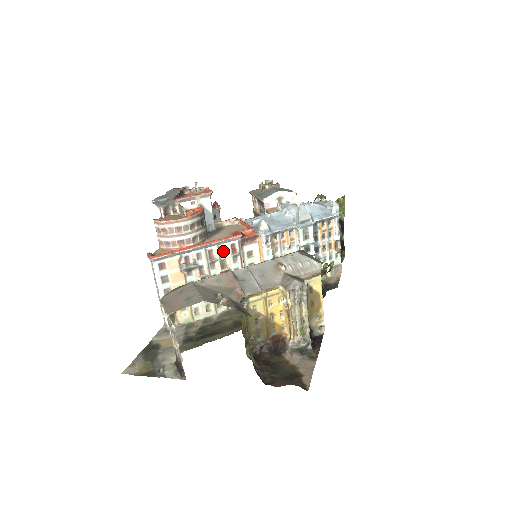
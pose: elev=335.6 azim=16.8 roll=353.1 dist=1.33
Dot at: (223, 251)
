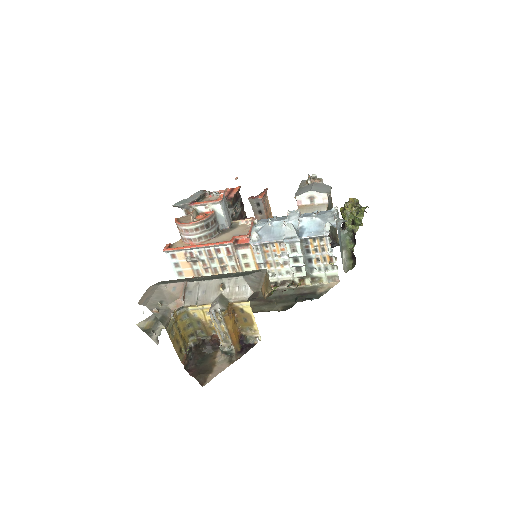
Dot at: (220, 251)
